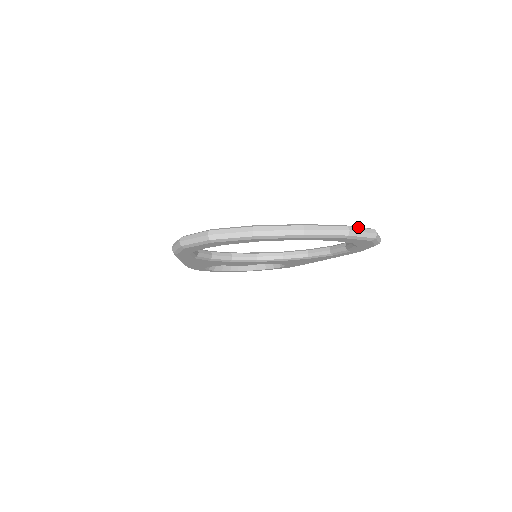
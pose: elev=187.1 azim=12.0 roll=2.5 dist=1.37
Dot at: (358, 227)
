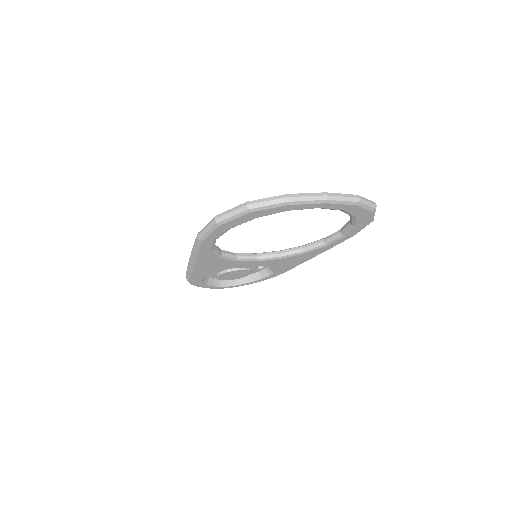
Dot at: occluded
